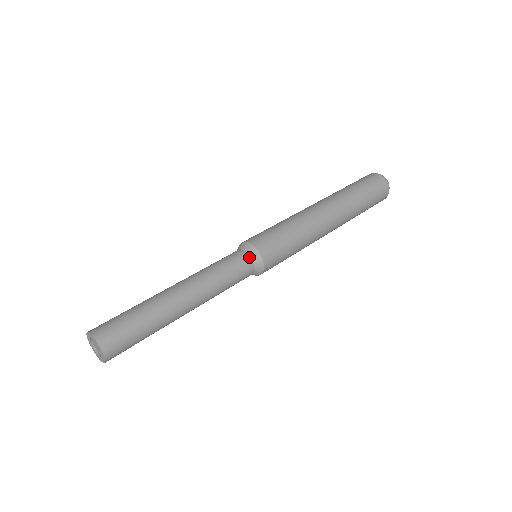
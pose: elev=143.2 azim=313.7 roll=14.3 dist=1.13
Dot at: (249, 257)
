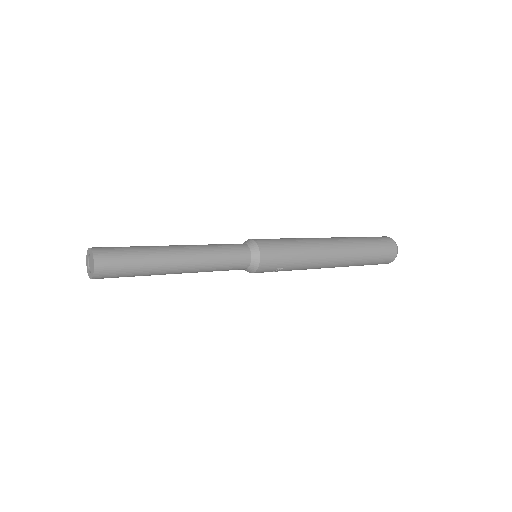
Dot at: (245, 244)
